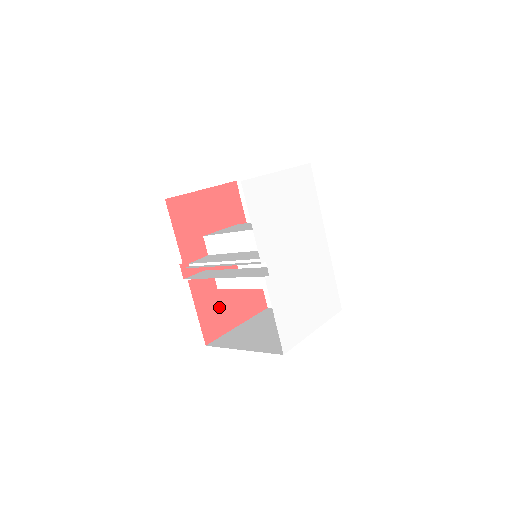
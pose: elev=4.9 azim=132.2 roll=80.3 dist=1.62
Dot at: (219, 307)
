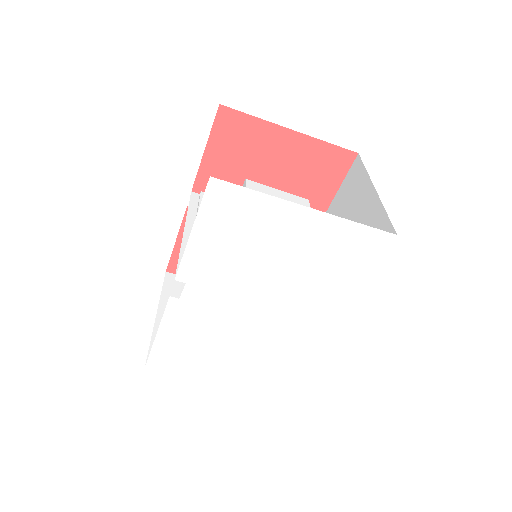
Dot at: occluded
